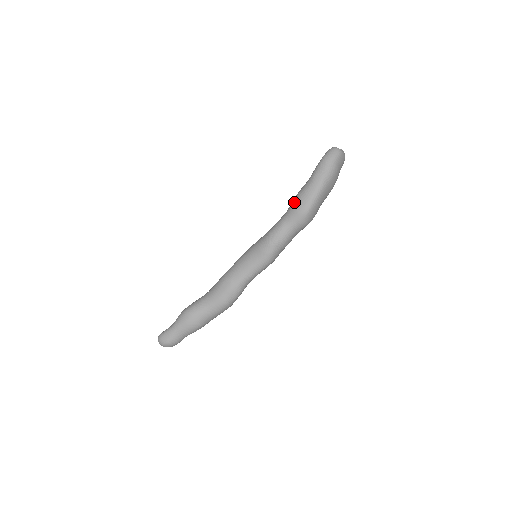
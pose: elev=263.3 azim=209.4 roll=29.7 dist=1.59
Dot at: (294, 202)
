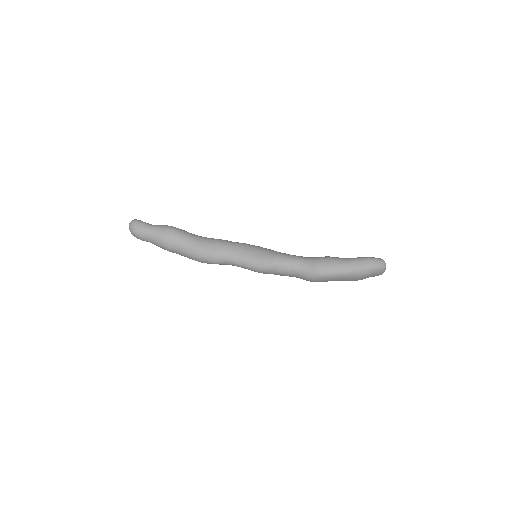
Dot at: (321, 259)
